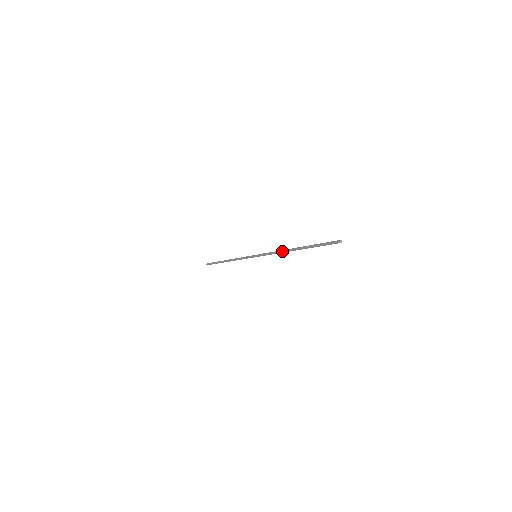
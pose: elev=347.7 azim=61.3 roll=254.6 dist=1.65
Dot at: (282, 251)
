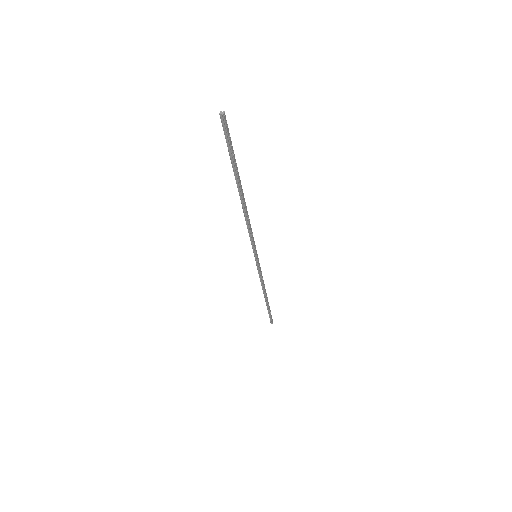
Dot at: (244, 213)
